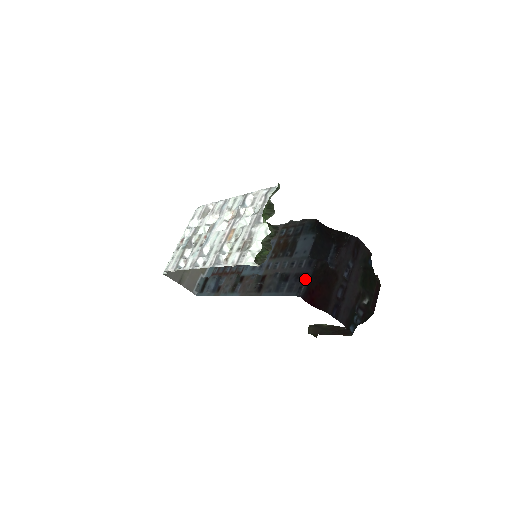
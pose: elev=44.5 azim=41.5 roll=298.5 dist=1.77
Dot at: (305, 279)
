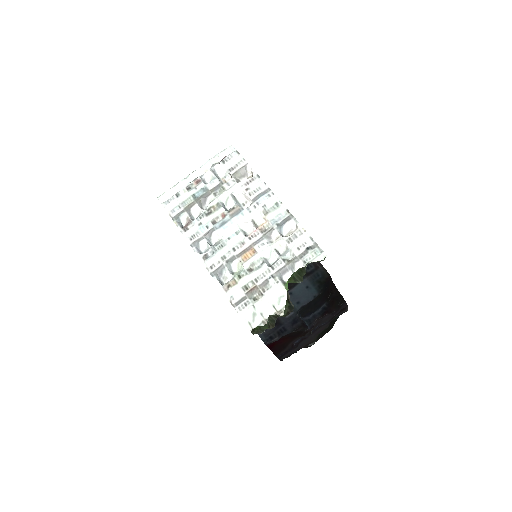
Dot at: (280, 334)
